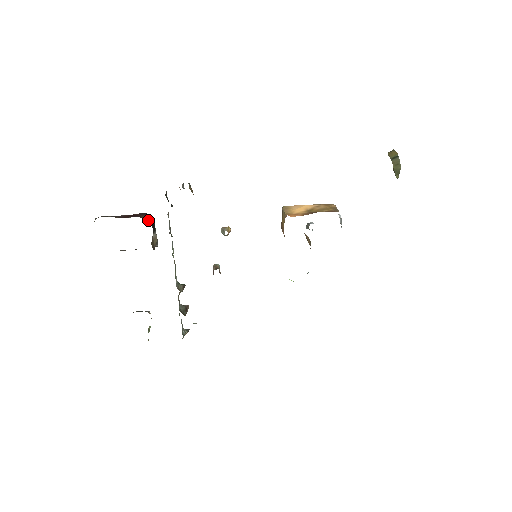
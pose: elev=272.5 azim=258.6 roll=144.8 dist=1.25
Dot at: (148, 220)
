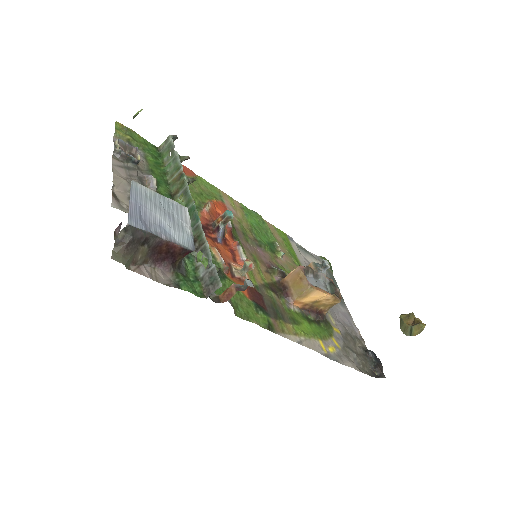
Dot at: (183, 257)
